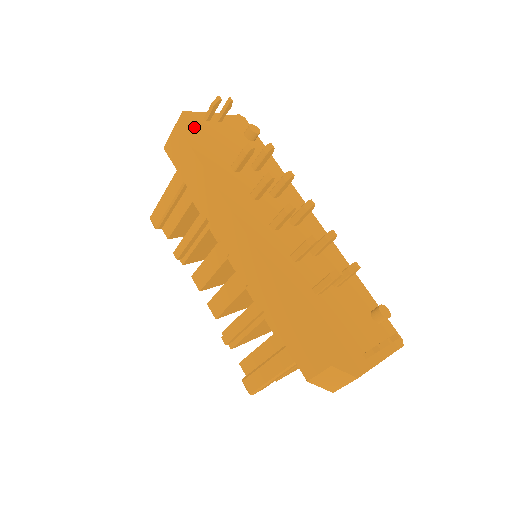
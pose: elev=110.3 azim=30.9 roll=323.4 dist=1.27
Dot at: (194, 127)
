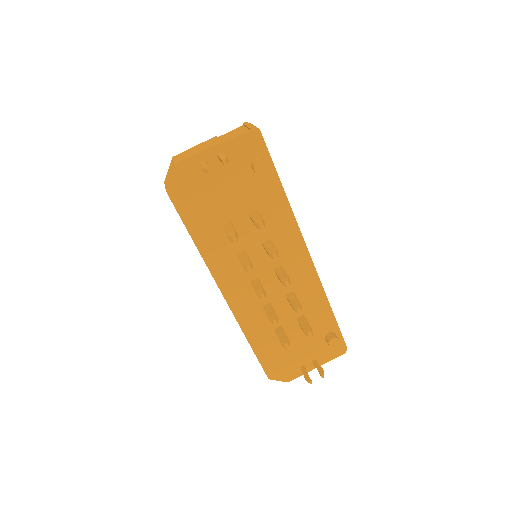
Dot at: (187, 185)
